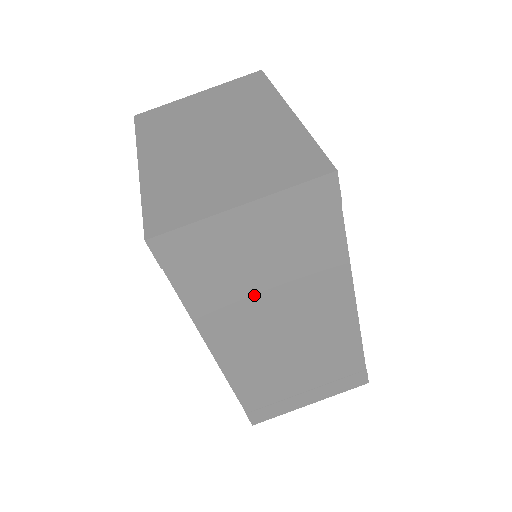
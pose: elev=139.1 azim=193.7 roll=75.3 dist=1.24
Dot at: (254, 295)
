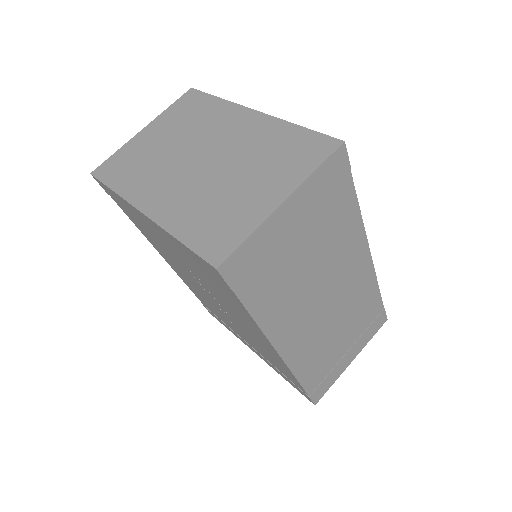
Dot at: (302, 281)
